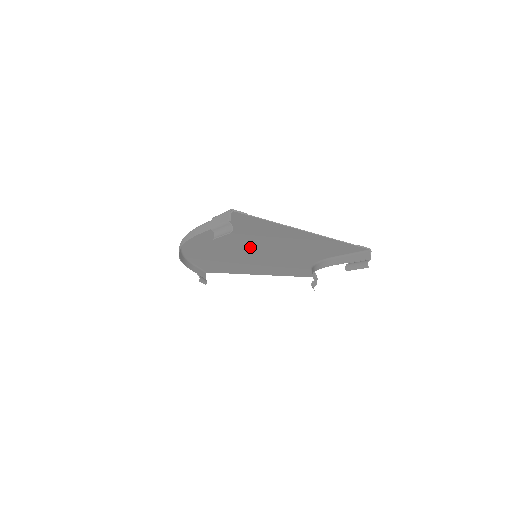
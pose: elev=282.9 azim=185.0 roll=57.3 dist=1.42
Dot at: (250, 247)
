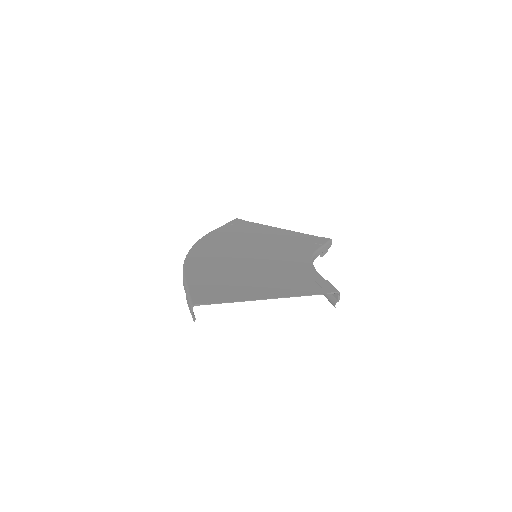
Dot at: (243, 265)
